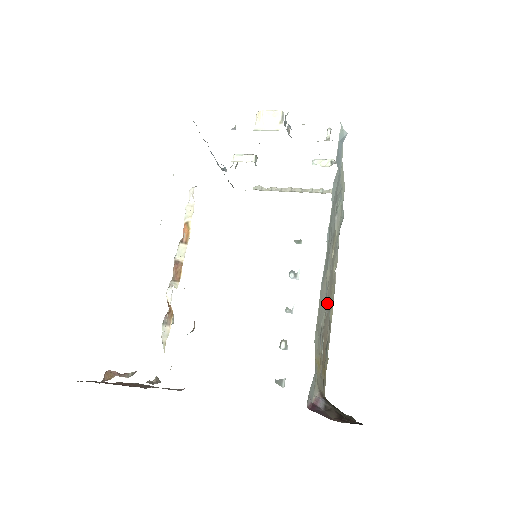
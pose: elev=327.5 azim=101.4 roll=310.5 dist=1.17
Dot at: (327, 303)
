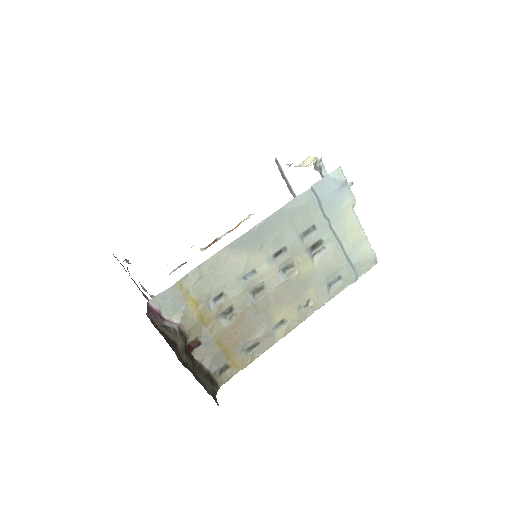
Dot at: (260, 299)
